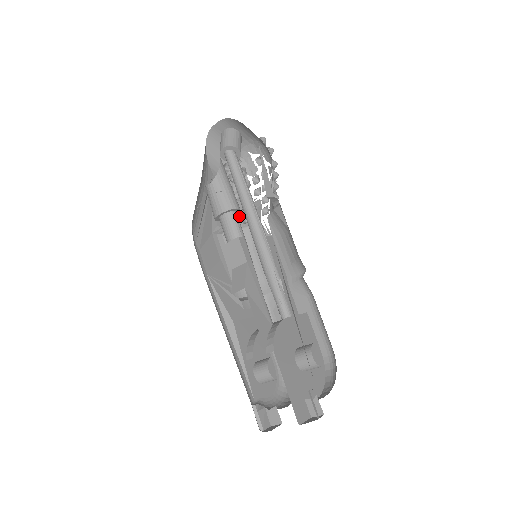
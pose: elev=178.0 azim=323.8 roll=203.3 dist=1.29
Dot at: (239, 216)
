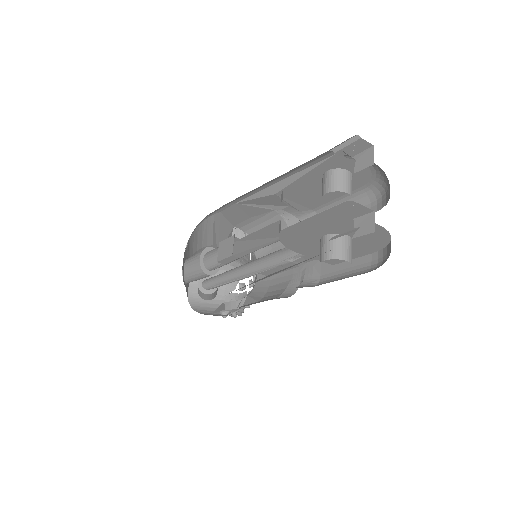
Dot at: occluded
